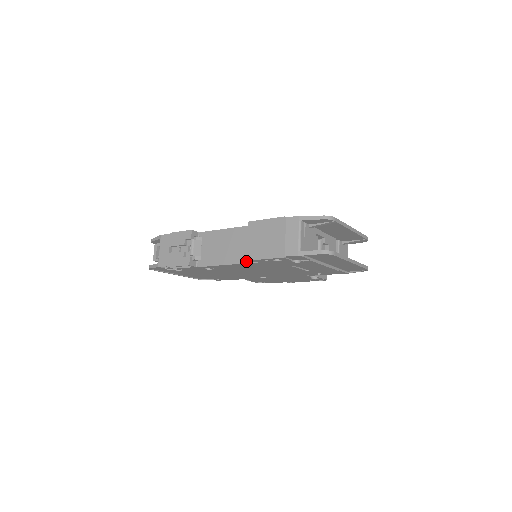
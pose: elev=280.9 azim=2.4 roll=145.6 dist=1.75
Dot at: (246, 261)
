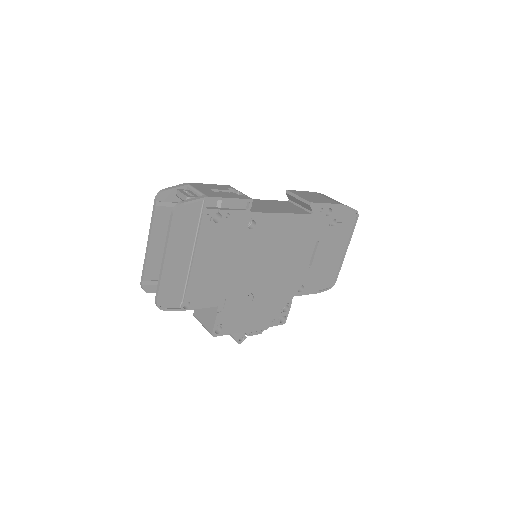
Dot at: (300, 213)
